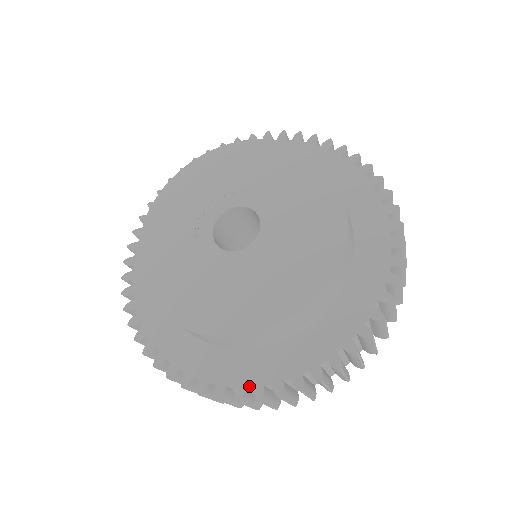
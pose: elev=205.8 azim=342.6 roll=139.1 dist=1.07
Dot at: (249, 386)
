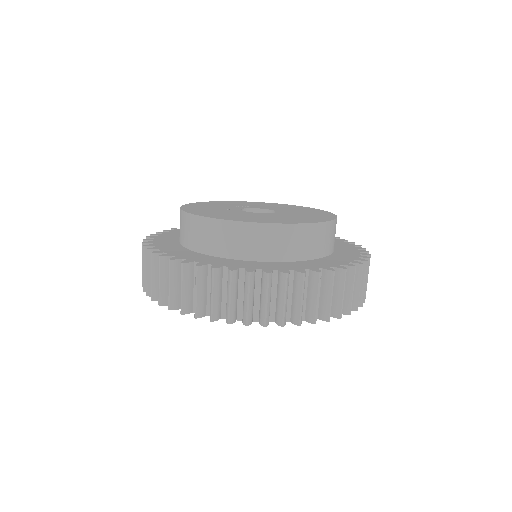
Dot at: (291, 269)
